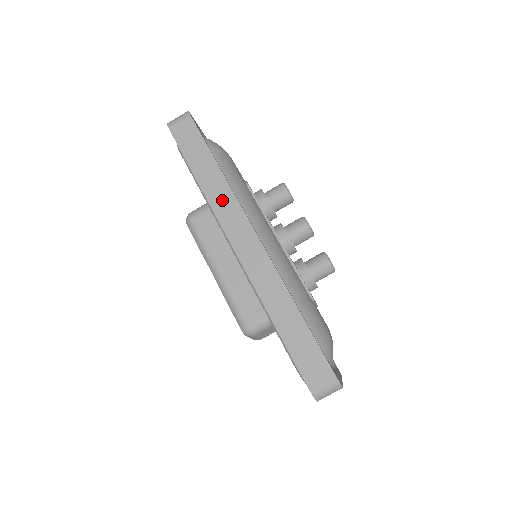
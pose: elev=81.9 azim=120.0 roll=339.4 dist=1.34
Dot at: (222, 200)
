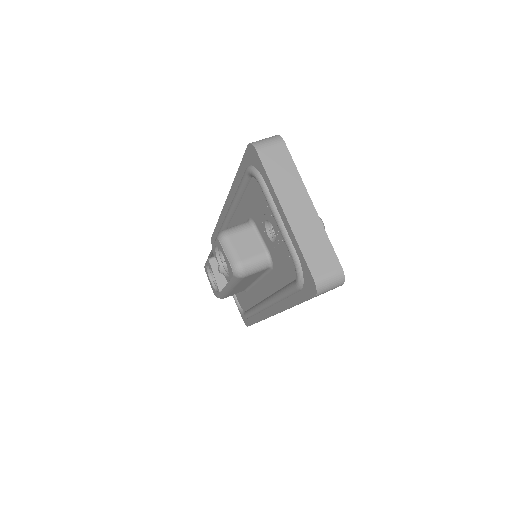
Dot at: occluded
